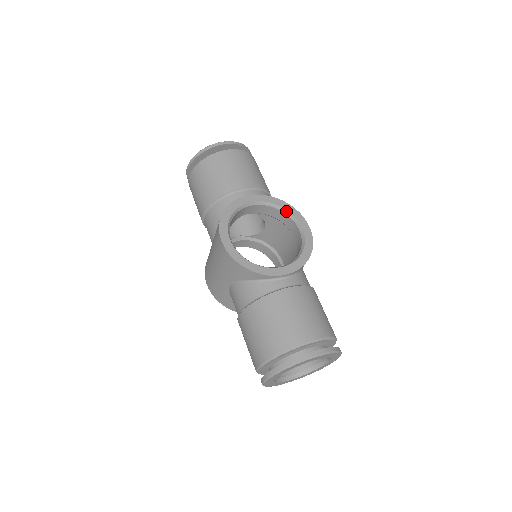
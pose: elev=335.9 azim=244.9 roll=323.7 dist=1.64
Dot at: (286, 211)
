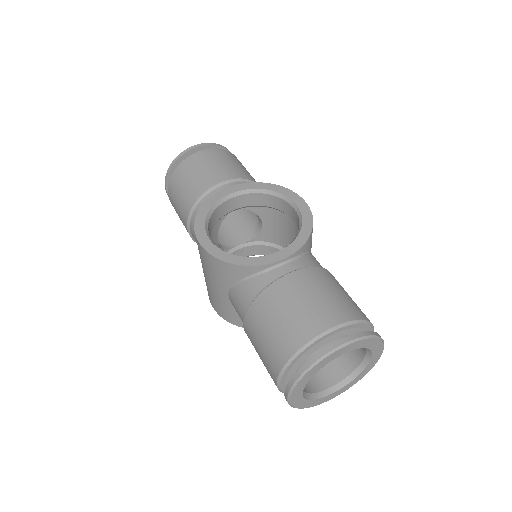
Dot at: (274, 193)
